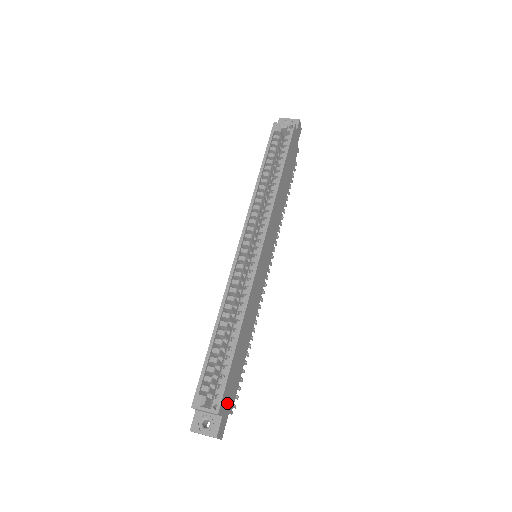
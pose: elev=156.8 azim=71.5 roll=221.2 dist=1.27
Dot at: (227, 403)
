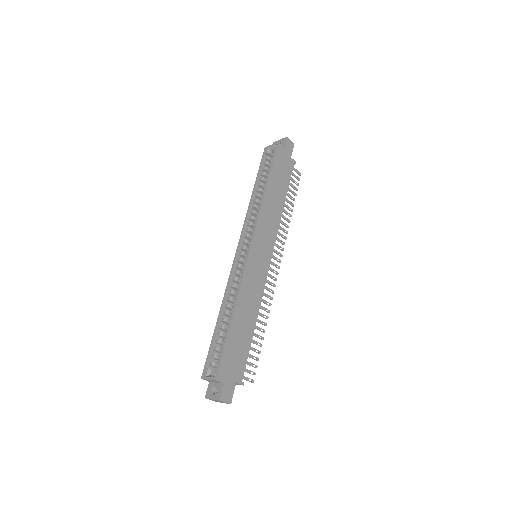
Dot at: (230, 374)
